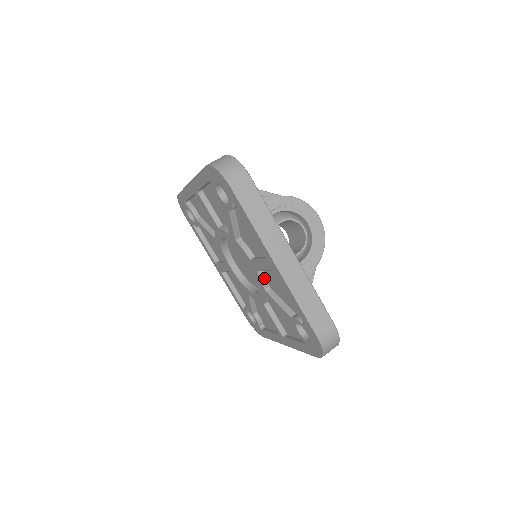
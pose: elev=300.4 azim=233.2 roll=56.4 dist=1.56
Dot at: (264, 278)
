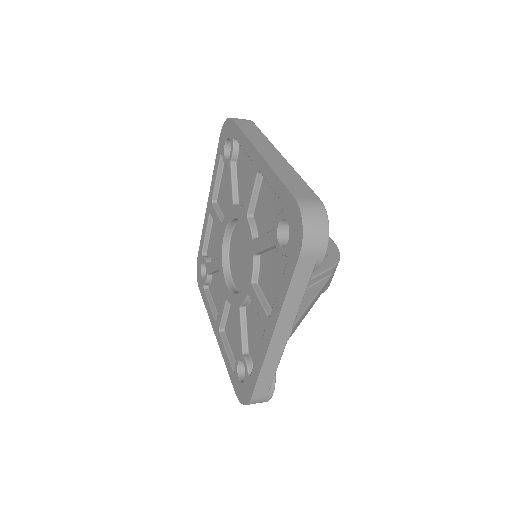
Dot at: (253, 225)
